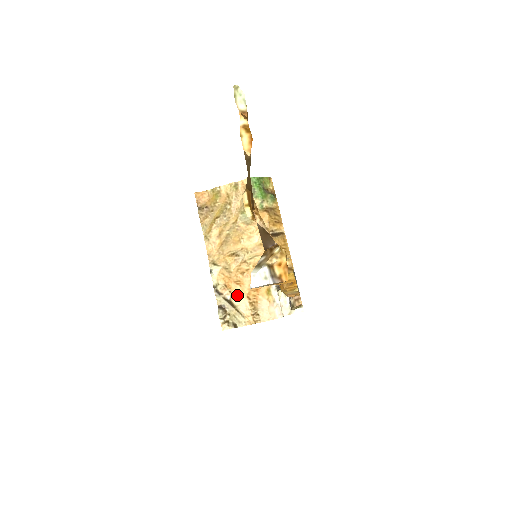
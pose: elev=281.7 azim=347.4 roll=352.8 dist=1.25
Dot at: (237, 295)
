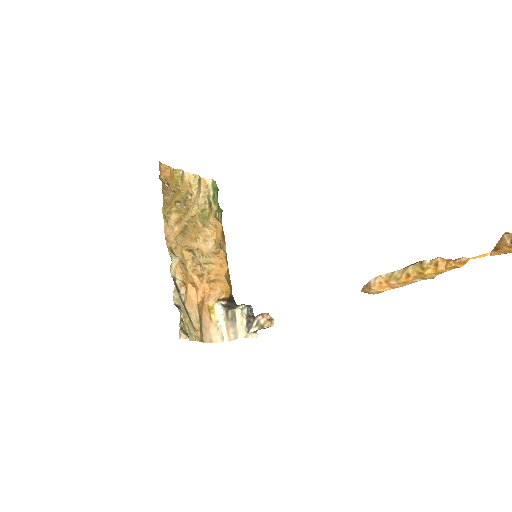
Dot at: (190, 300)
